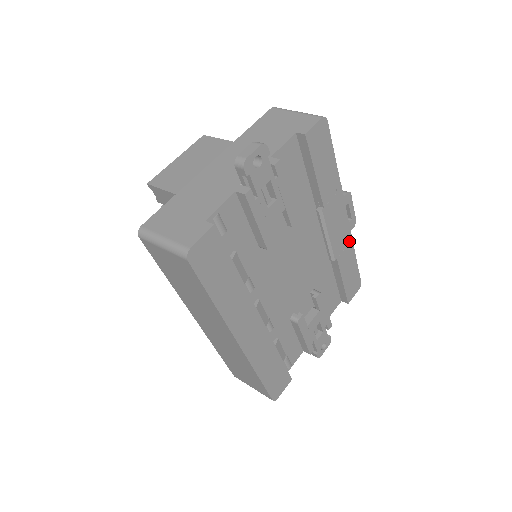
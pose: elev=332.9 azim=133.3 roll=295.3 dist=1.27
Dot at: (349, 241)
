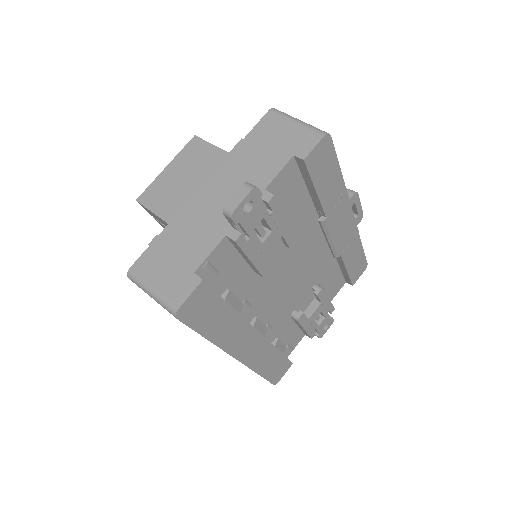
Dot at: (355, 235)
